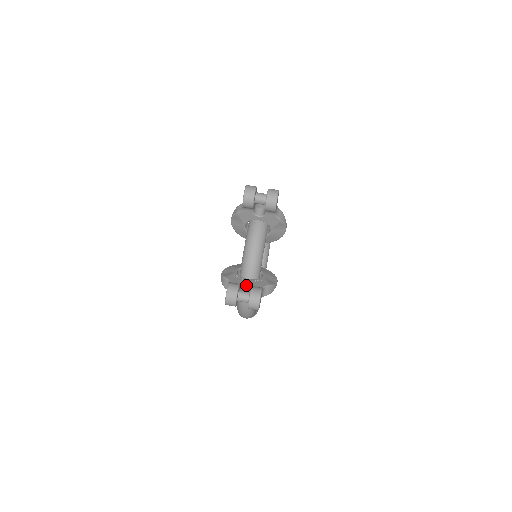
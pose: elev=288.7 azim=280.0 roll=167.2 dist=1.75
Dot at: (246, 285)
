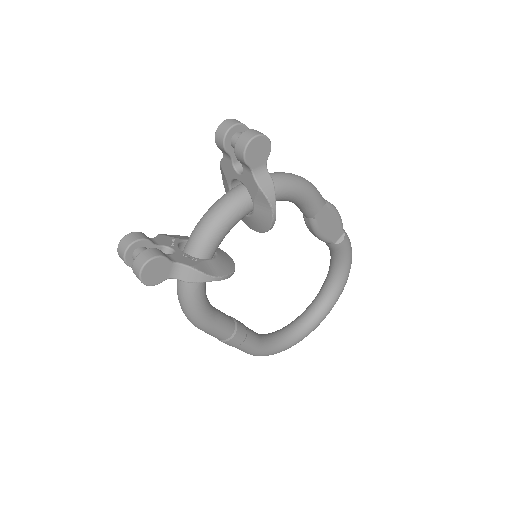
Dot at: occluded
